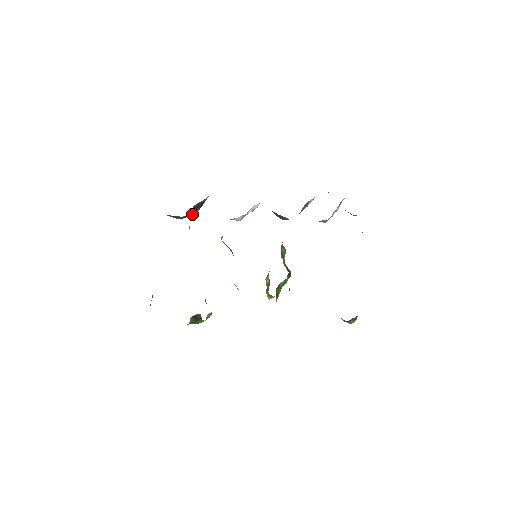
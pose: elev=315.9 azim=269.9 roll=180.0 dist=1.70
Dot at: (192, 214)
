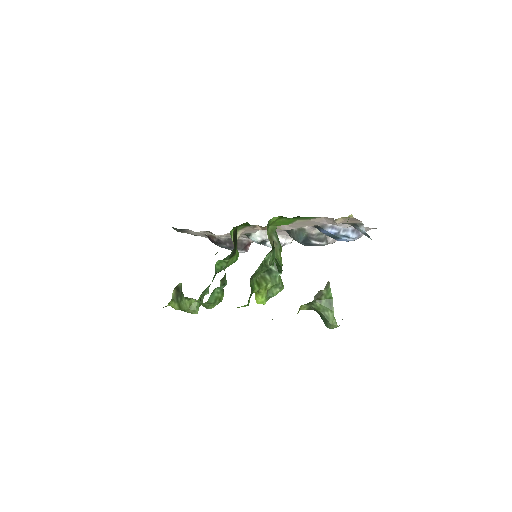
Dot at: (230, 248)
